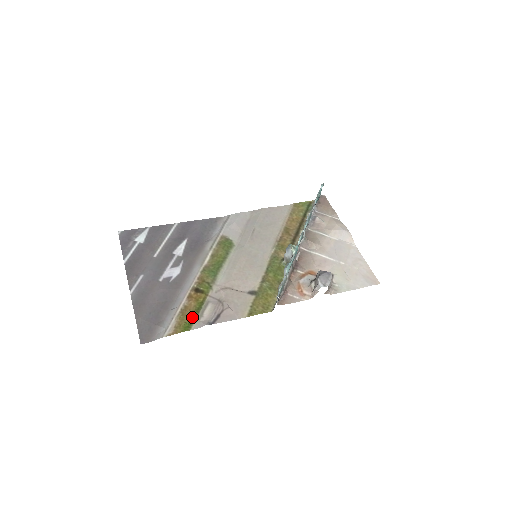
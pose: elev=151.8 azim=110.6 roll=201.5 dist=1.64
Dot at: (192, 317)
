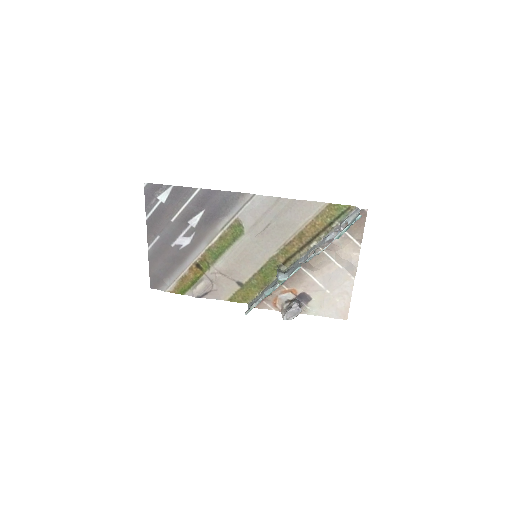
Dot at: (188, 286)
